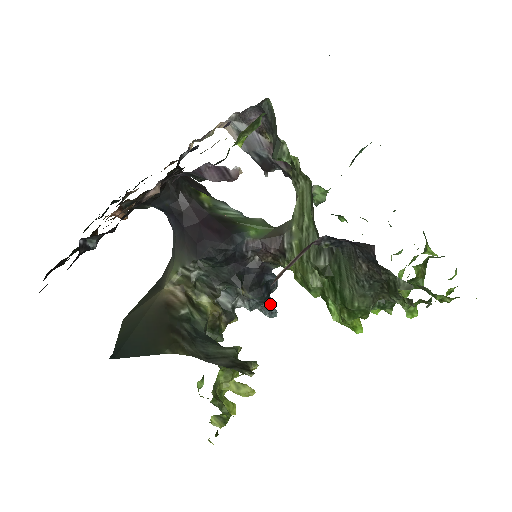
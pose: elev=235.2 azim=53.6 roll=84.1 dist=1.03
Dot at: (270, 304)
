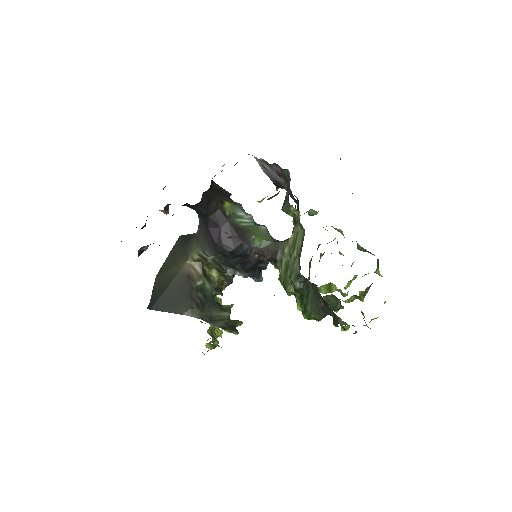
Dot at: (259, 275)
